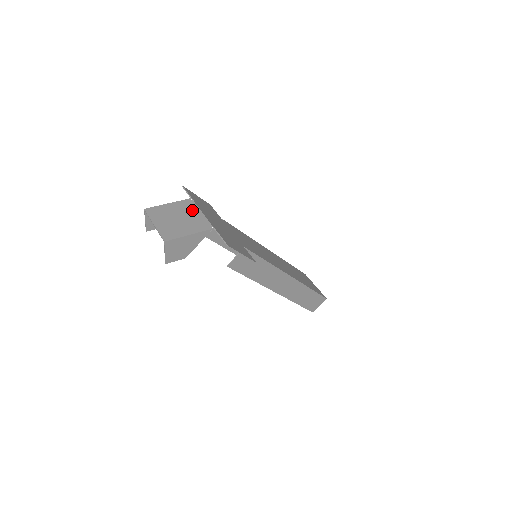
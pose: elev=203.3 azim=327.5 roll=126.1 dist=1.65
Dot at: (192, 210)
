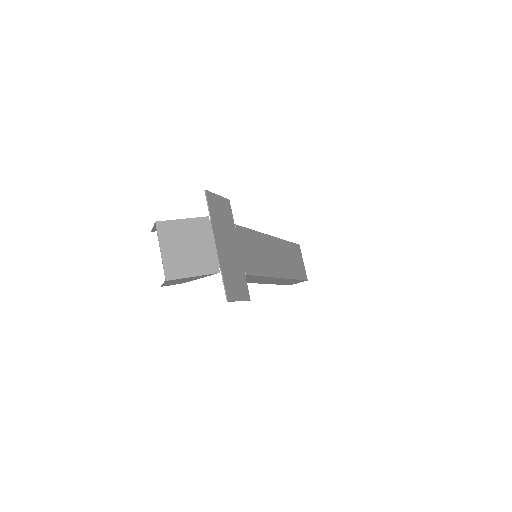
Dot at: (206, 237)
